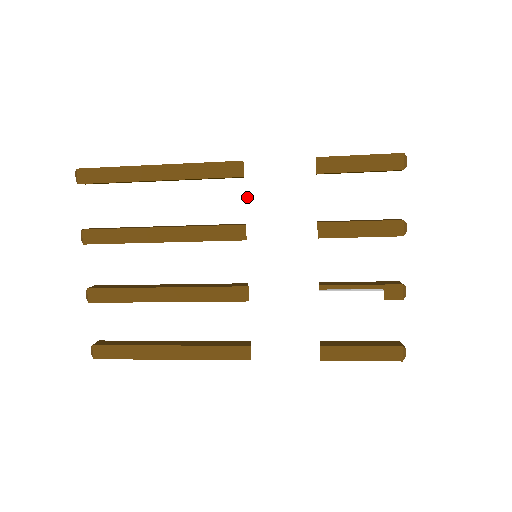
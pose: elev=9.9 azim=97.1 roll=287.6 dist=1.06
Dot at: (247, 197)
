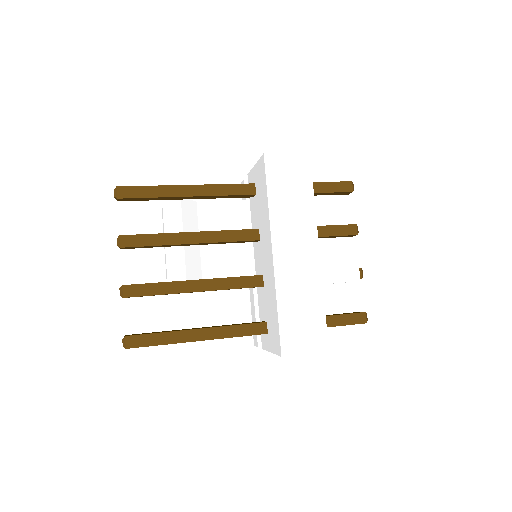
Dot at: (269, 200)
